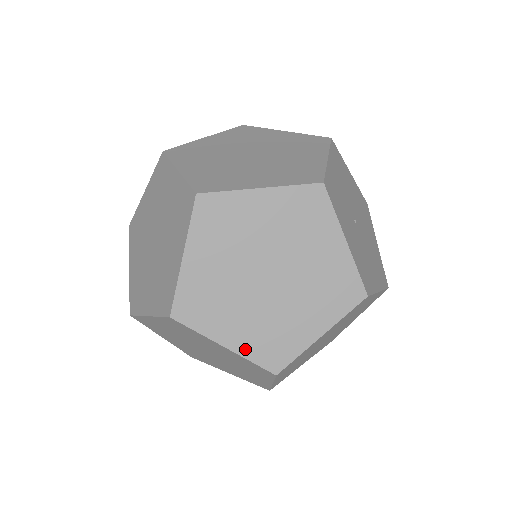
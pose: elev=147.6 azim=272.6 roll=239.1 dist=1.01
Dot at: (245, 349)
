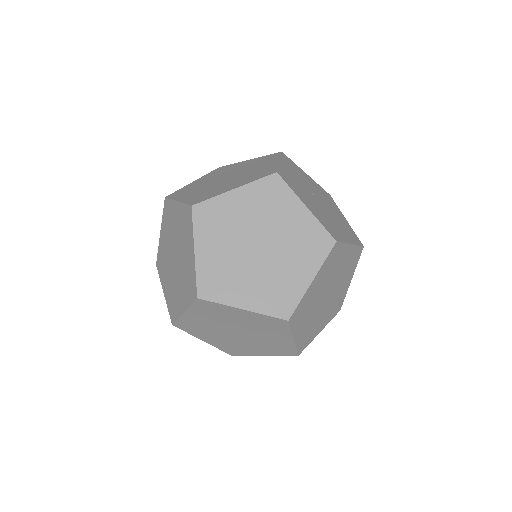
Dot at: (187, 200)
